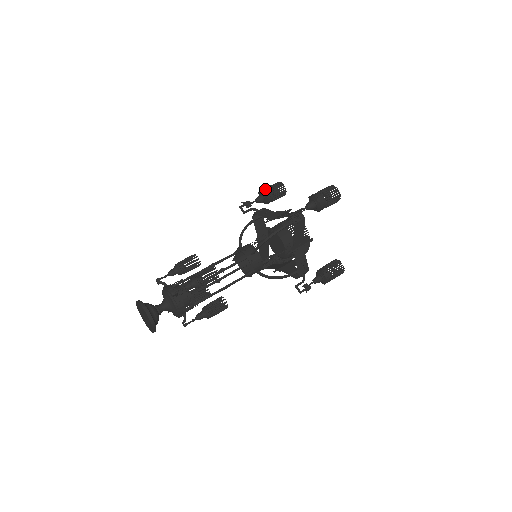
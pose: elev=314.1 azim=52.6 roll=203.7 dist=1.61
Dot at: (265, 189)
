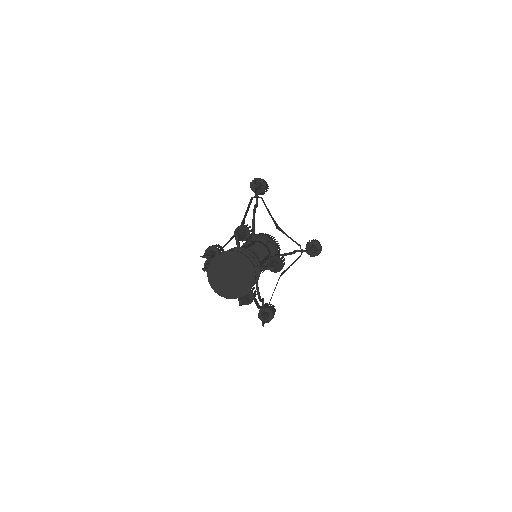
Dot at: (207, 249)
